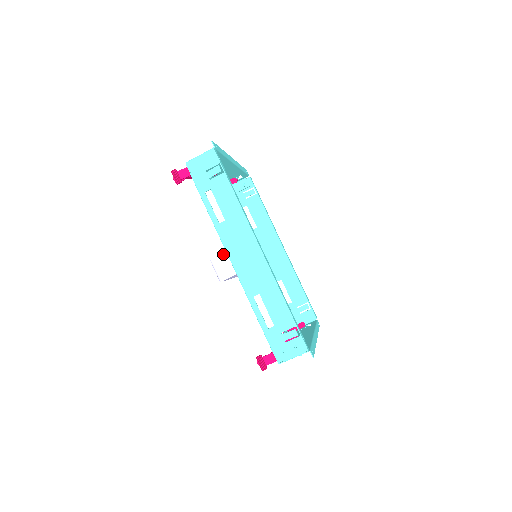
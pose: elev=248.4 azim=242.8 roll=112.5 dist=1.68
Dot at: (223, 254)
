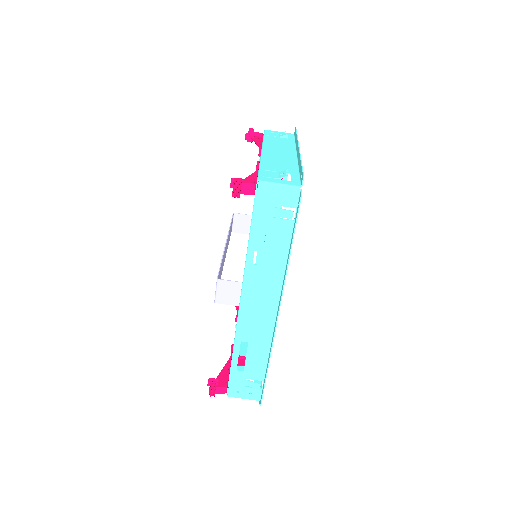
Dot at: (234, 282)
